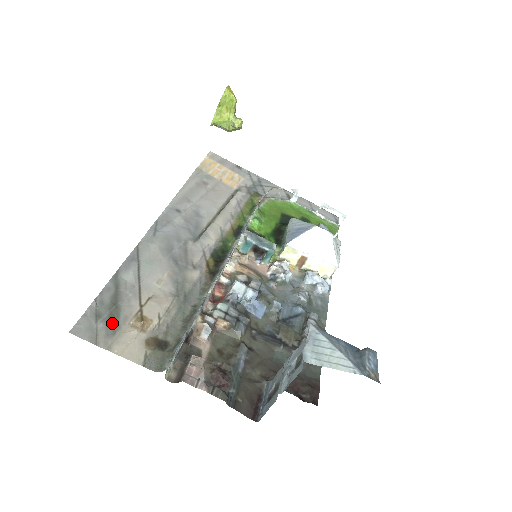
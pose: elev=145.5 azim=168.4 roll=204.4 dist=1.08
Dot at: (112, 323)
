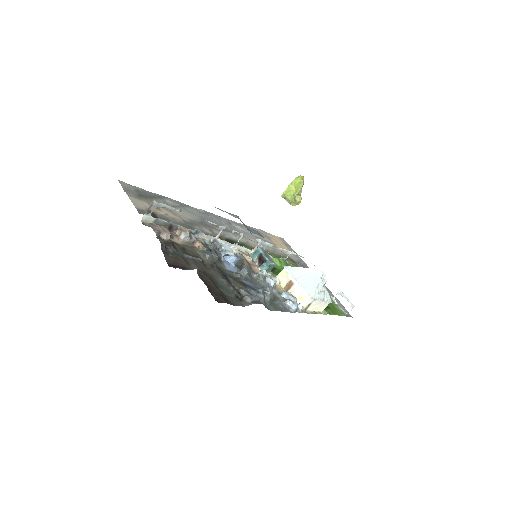
Dot at: (141, 196)
